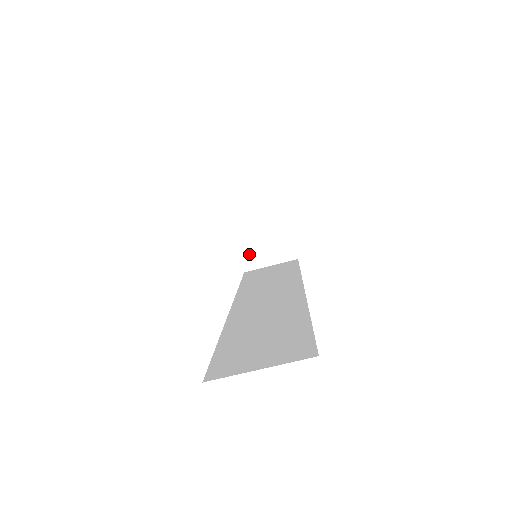
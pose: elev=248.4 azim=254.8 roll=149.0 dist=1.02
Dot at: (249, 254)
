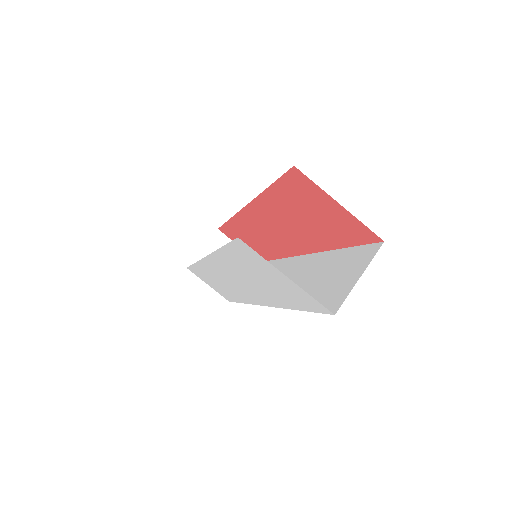
Dot at: occluded
